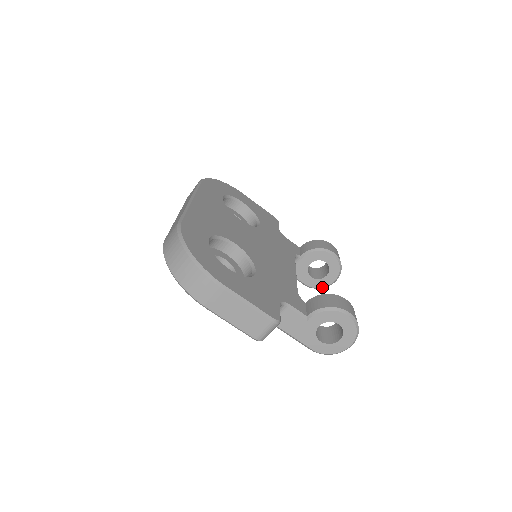
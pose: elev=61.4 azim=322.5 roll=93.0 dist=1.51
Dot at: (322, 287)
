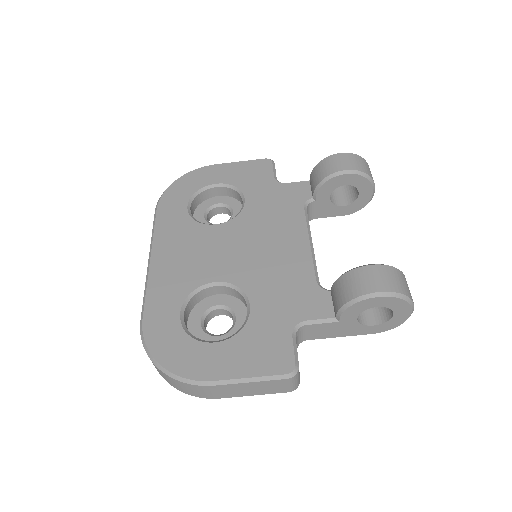
Dot at: occluded
